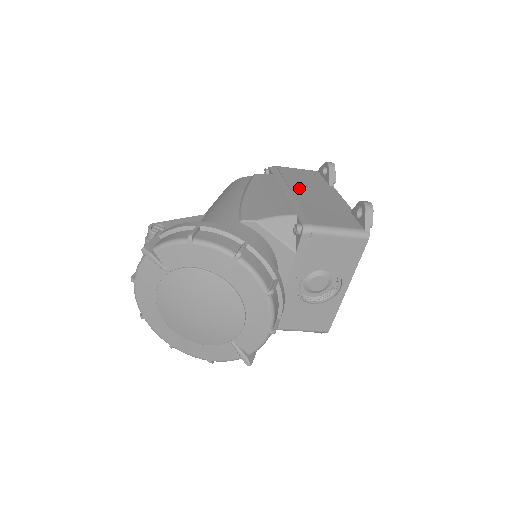
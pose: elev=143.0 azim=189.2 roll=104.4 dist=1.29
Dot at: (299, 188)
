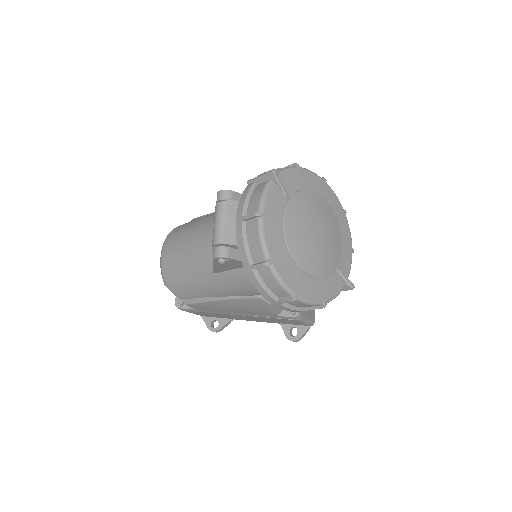
Dot at: occluded
